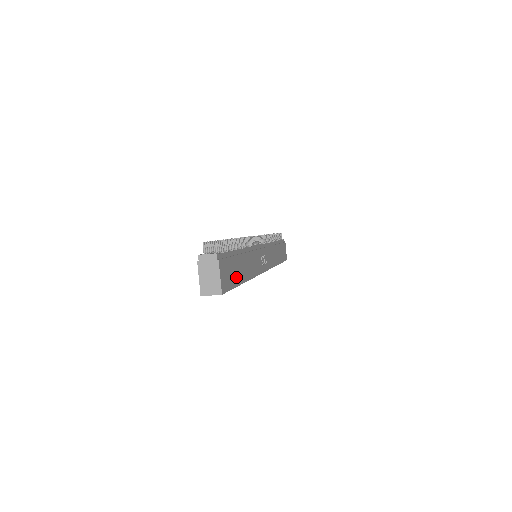
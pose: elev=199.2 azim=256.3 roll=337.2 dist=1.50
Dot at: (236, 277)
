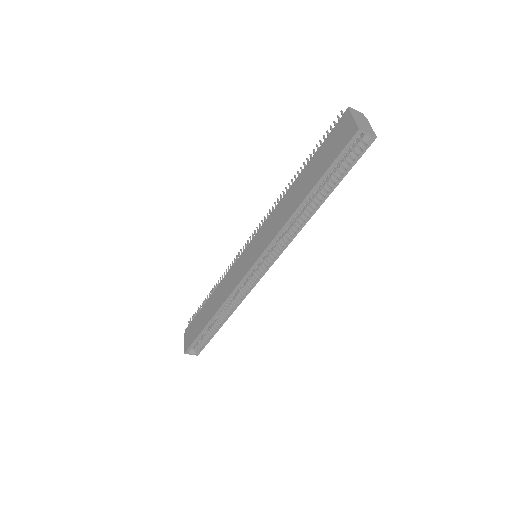
Dot at: occluded
